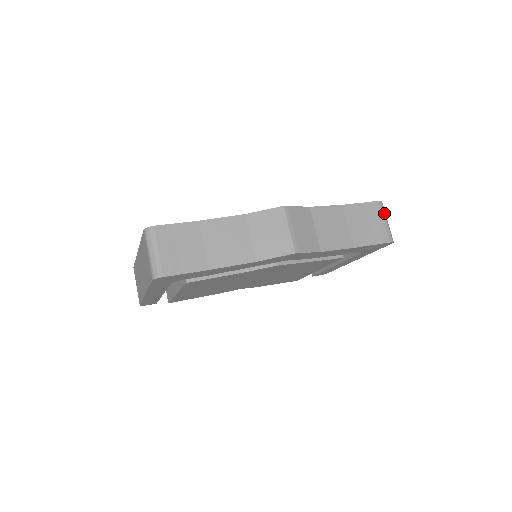
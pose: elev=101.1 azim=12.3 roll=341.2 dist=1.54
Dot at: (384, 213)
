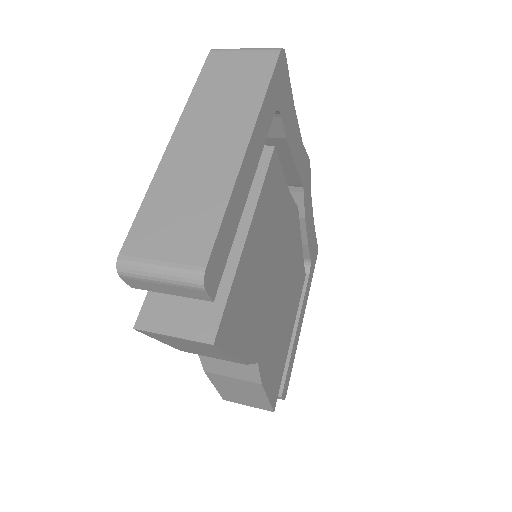
Dot at: occluded
